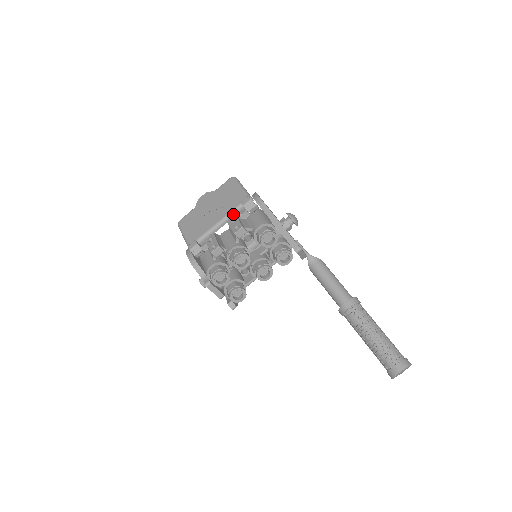
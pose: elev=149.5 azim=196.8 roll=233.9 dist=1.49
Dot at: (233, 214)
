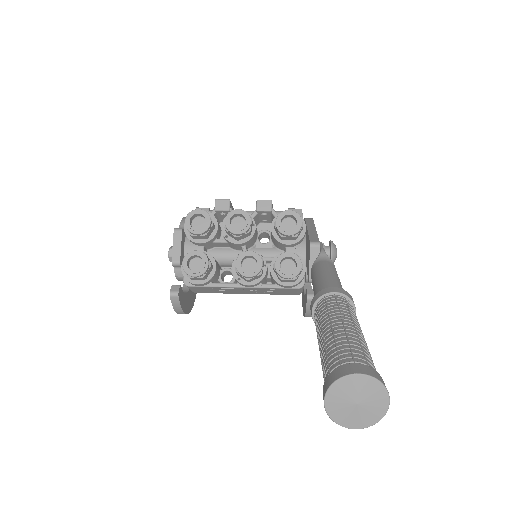
Dot at: occluded
